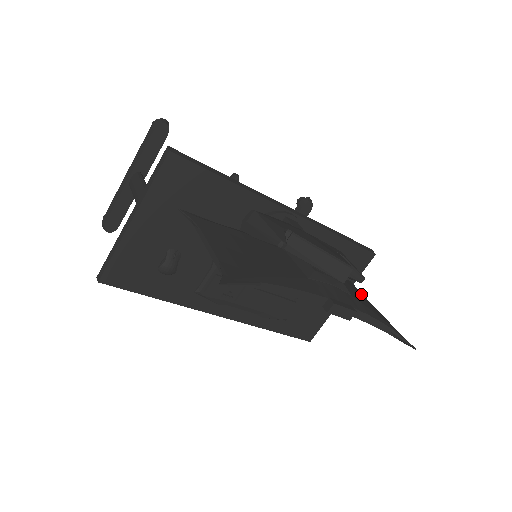
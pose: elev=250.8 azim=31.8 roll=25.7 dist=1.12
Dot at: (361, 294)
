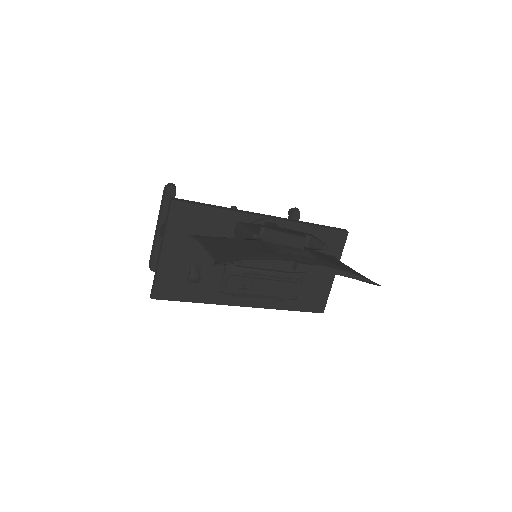
Dot at: occluded
